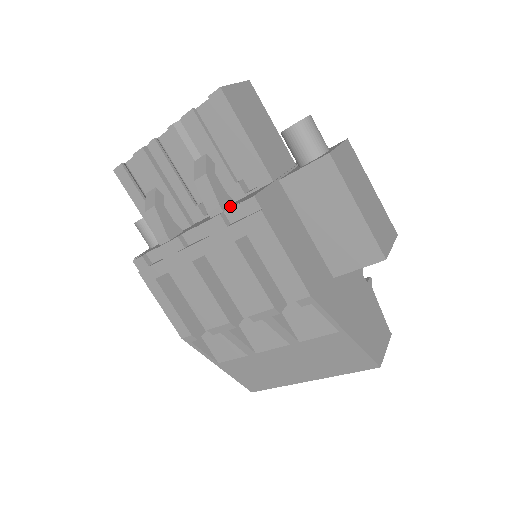
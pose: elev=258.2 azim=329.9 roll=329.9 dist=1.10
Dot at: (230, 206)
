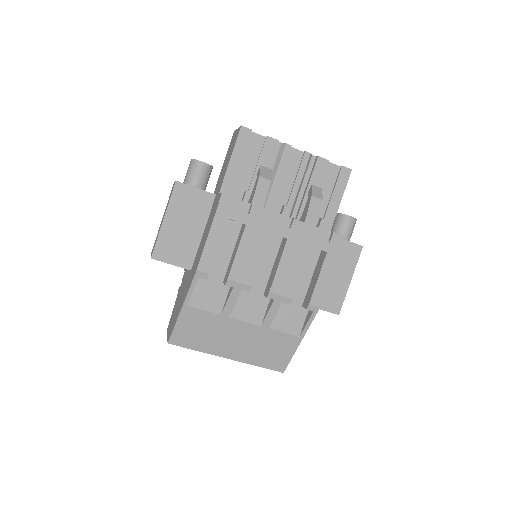
Dot at: occluded
